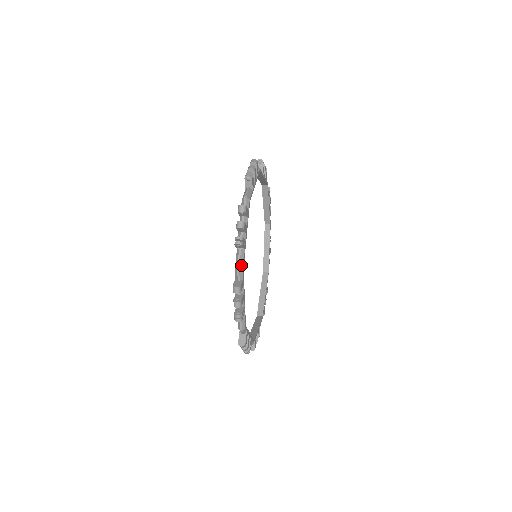
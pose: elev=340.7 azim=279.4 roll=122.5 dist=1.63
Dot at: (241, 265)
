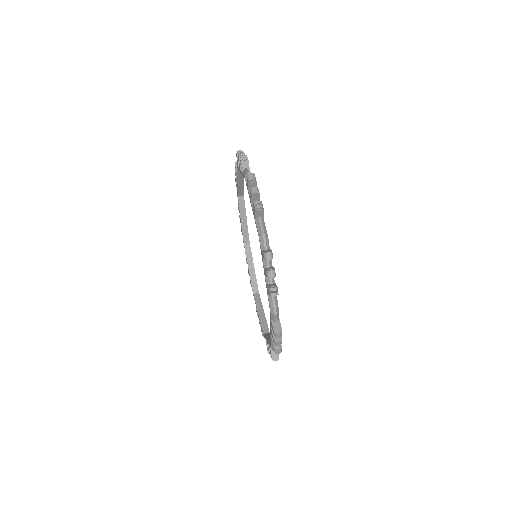
Dot at: occluded
